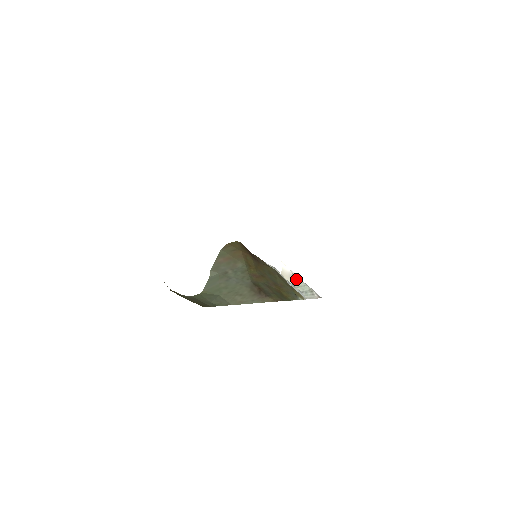
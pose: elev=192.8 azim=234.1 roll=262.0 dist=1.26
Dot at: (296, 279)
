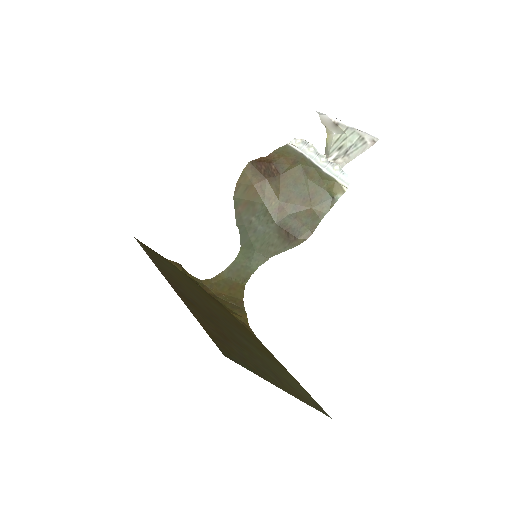
Dot at: (339, 128)
